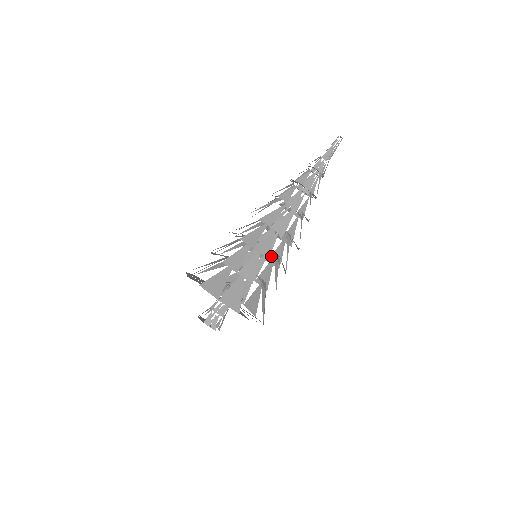
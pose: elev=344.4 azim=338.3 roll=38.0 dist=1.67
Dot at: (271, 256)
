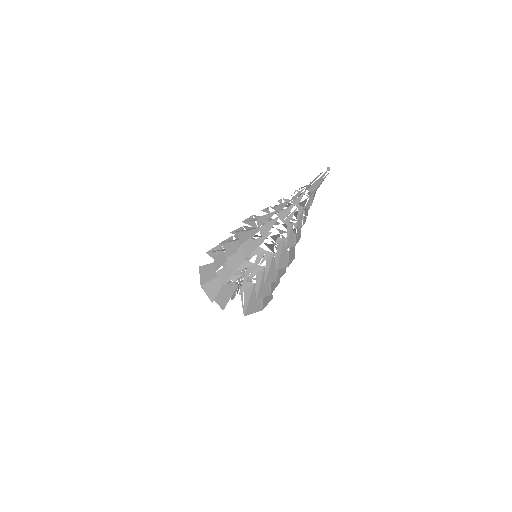
Dot at: (250, 267)
